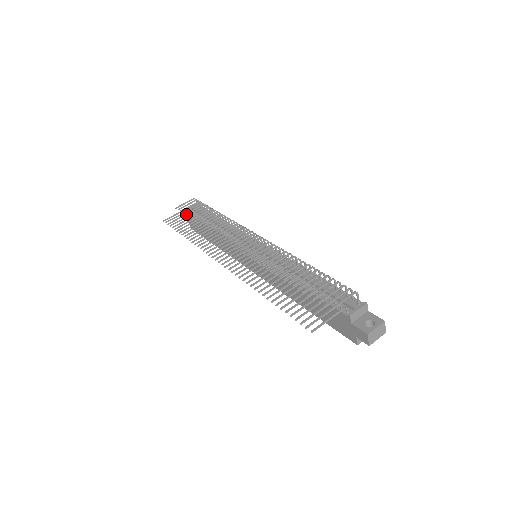
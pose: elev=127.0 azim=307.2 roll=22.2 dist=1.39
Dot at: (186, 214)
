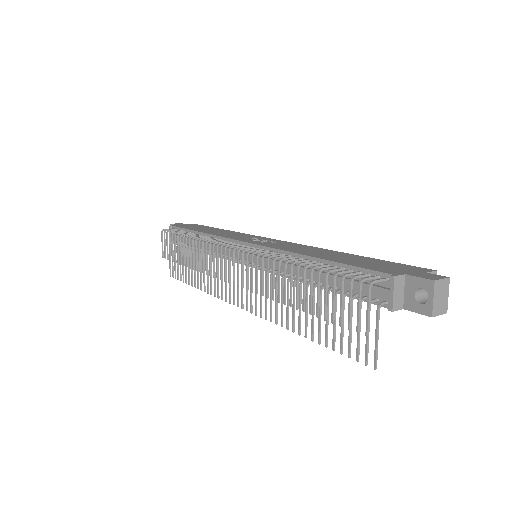
Dot at: (174, 254)
